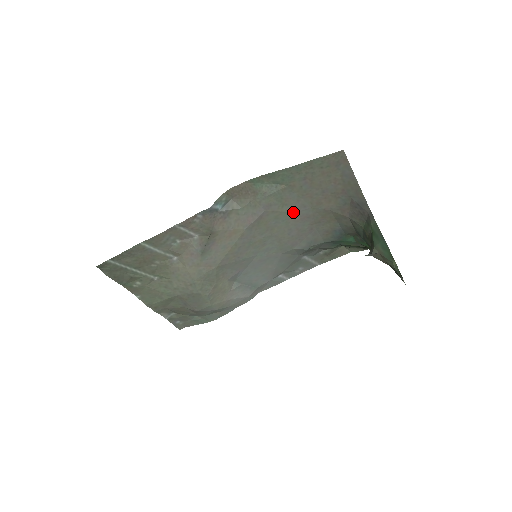
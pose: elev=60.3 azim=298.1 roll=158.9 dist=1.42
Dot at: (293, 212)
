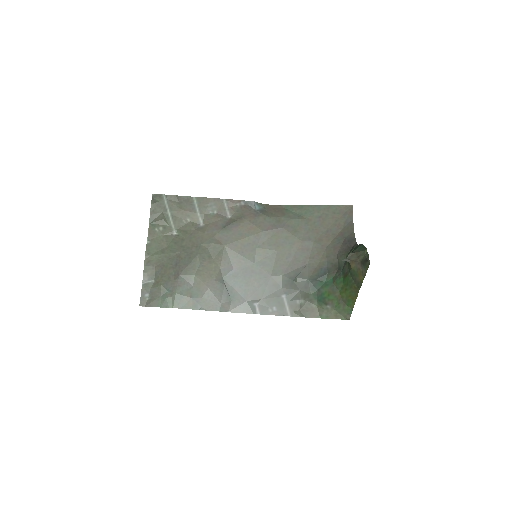
Dot at: (300, 240)
